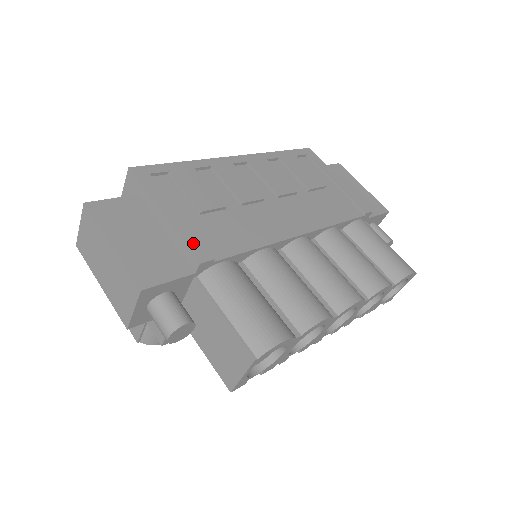
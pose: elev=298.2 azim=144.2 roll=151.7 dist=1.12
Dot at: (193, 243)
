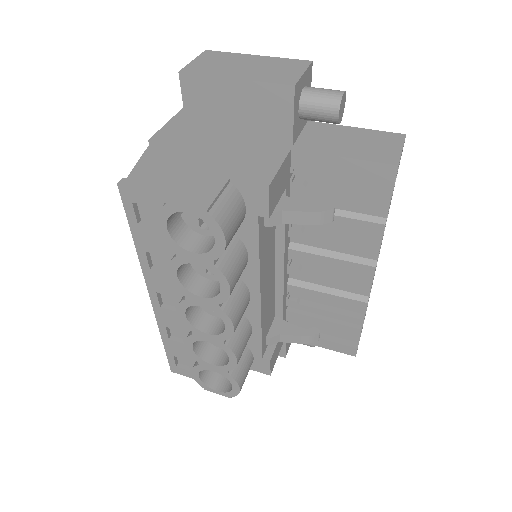
Dot at: occluded
